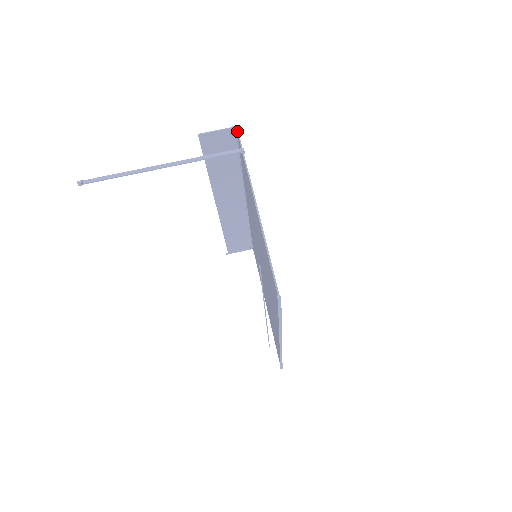
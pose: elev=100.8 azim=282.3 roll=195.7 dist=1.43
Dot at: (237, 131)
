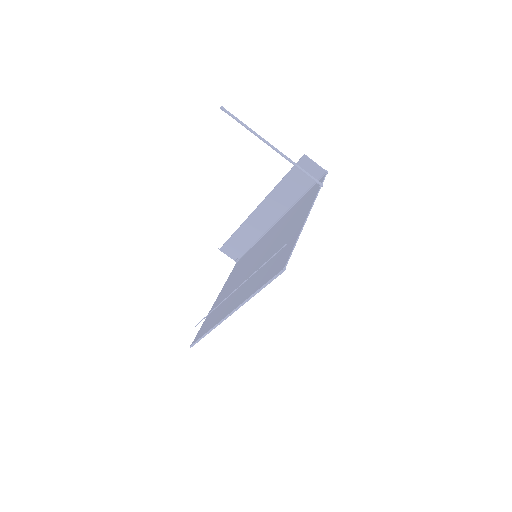
Dot at: (326, 174)
